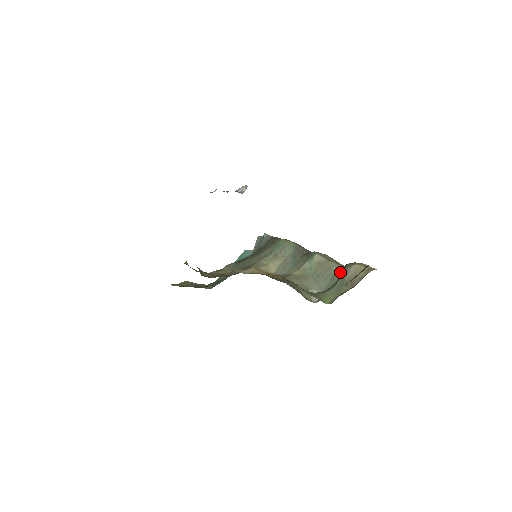
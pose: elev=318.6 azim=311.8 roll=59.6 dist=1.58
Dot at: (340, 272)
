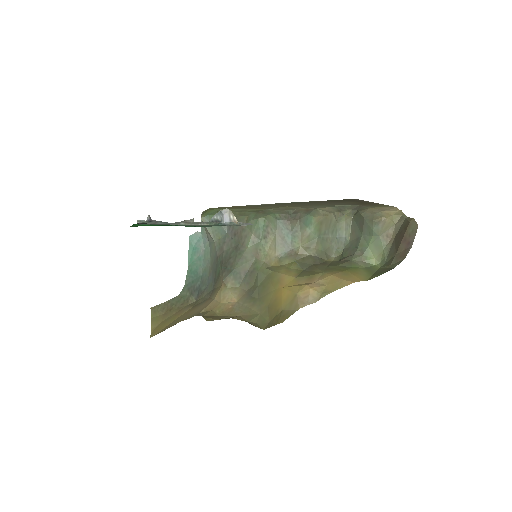
Dot at: (342, 219)
